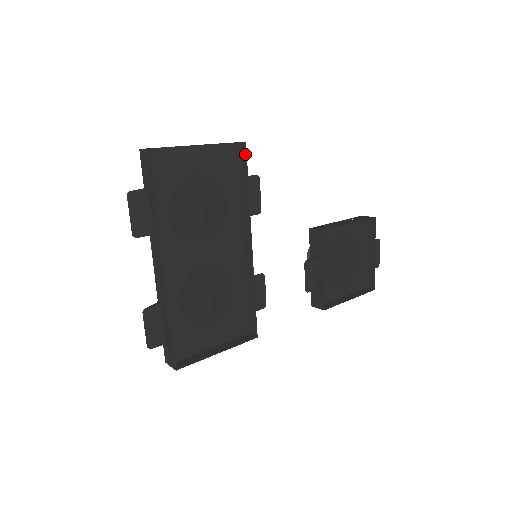
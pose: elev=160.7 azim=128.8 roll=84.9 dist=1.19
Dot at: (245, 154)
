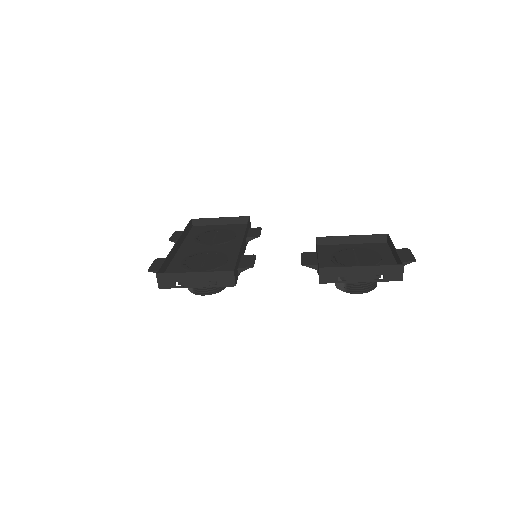
Dot at: (248, 219)
